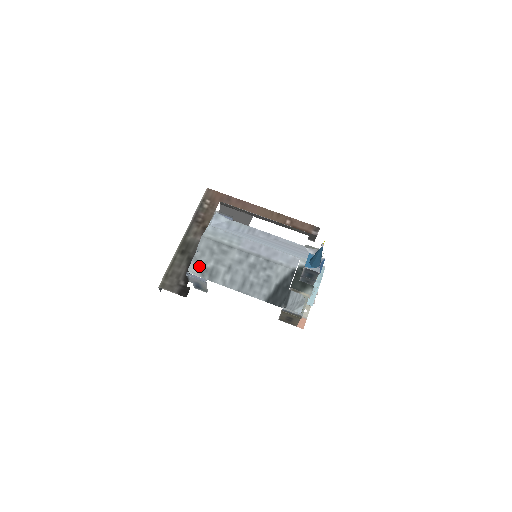
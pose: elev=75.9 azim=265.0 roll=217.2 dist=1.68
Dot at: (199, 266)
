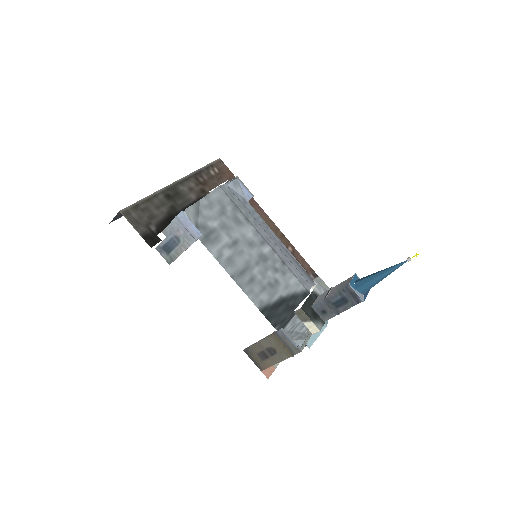
Dot at: (198, 217)
